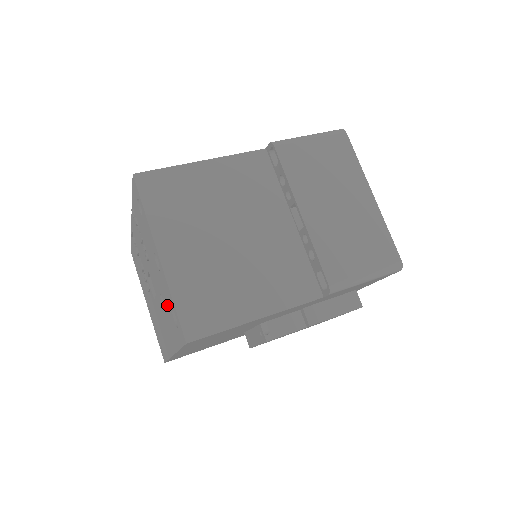
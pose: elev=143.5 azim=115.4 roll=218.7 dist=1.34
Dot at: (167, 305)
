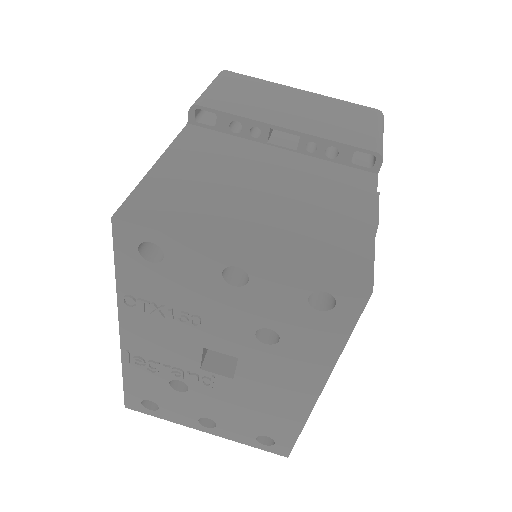
Dot at: (287, 315)
